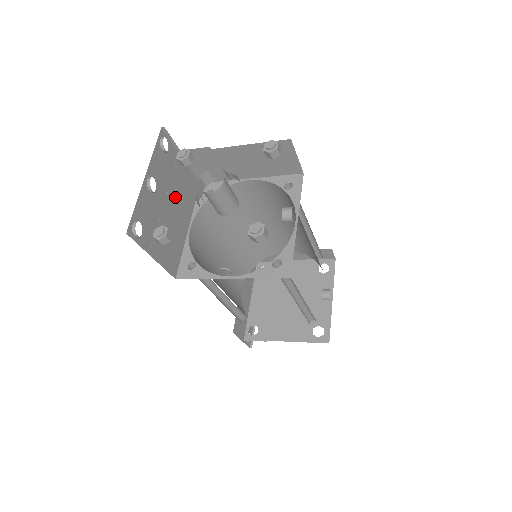
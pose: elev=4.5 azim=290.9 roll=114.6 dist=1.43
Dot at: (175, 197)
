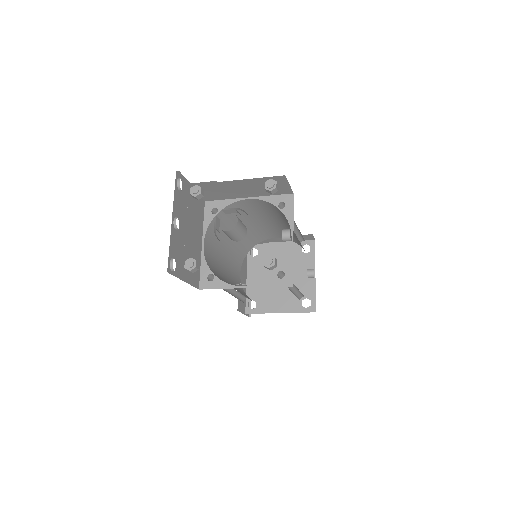
Dot at: (191, 224)
